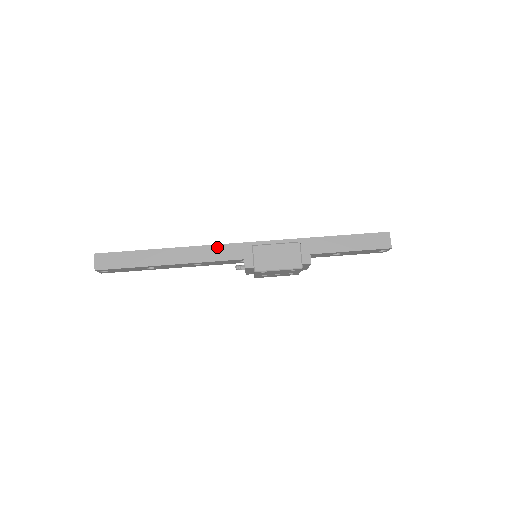
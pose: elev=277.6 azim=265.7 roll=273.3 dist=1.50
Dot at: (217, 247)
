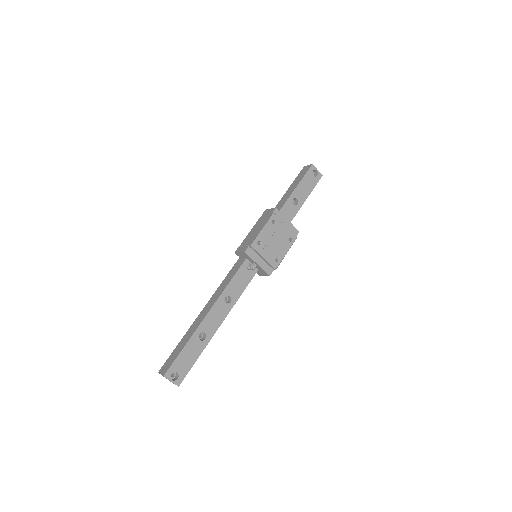
Dot at: (226, 277)
